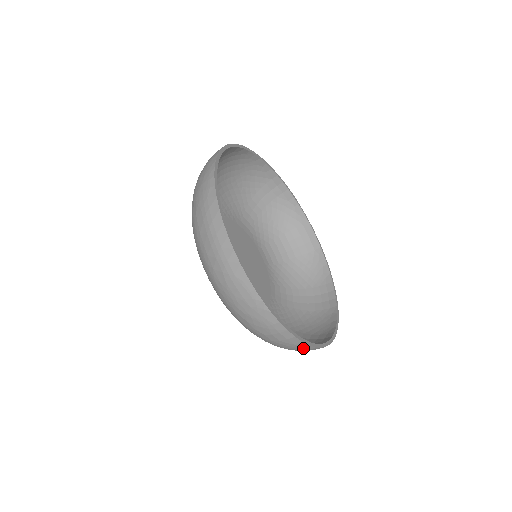
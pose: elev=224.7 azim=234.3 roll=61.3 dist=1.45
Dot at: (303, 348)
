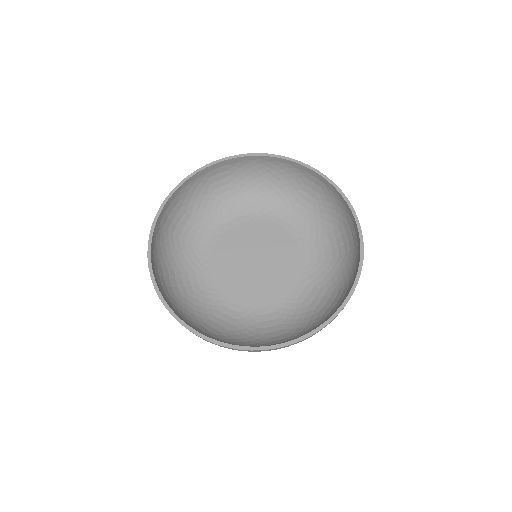
Dot at: occluded
